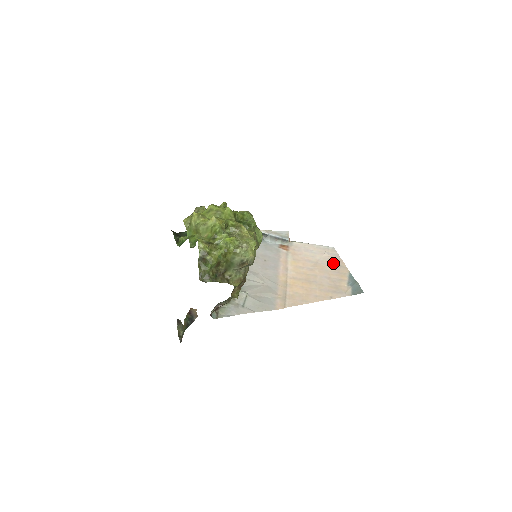
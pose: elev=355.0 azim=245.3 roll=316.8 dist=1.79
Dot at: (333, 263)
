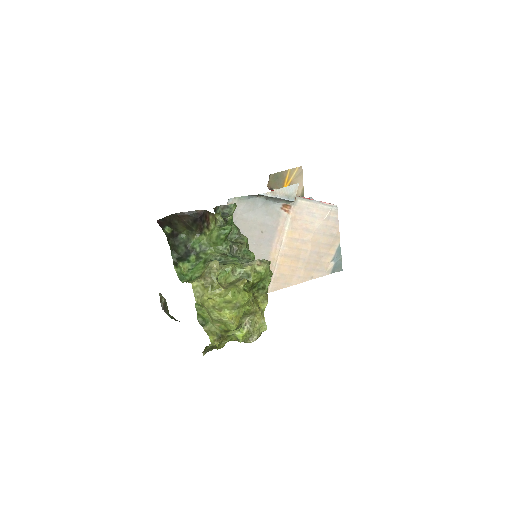
Dot at: (329, 232)
